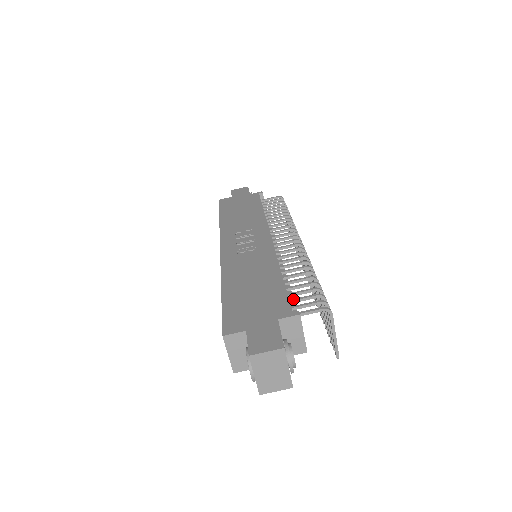
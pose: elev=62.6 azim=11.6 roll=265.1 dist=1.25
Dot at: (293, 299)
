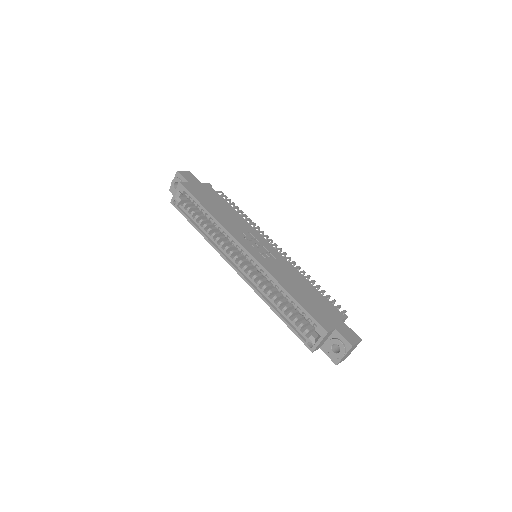
Dot at: occluded
